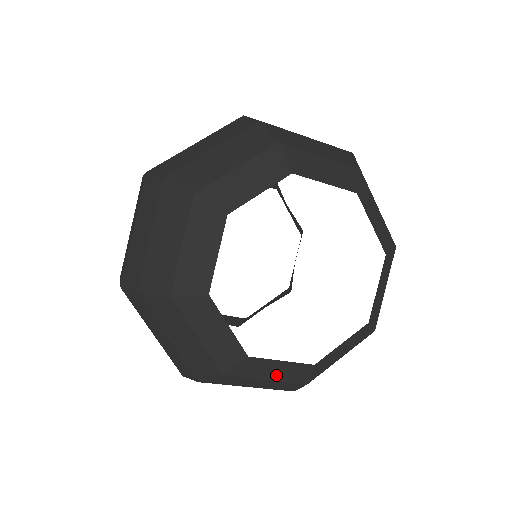
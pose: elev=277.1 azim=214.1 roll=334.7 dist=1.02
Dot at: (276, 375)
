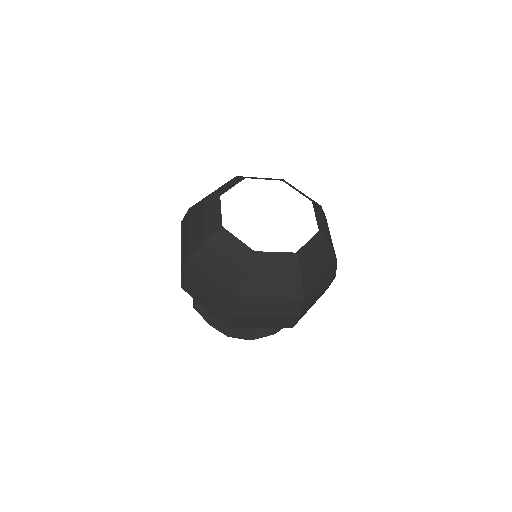
Dot at: (232, 253)
